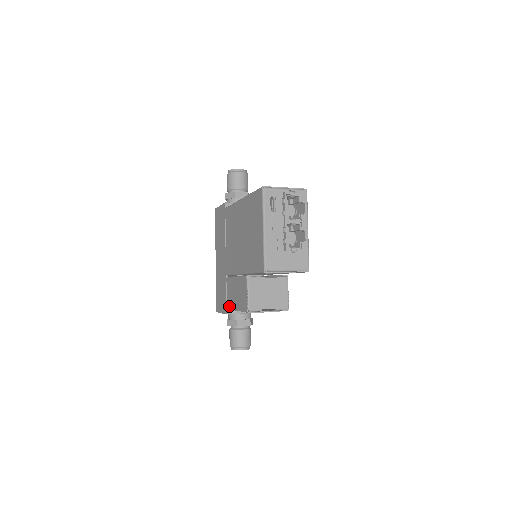
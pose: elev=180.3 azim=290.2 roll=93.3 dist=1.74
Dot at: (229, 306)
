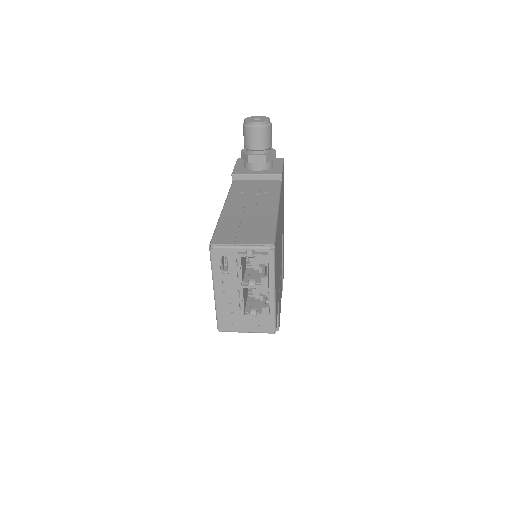
Dot at: occluded
